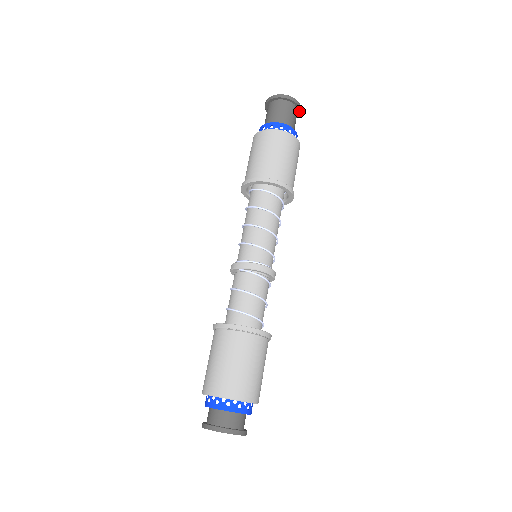
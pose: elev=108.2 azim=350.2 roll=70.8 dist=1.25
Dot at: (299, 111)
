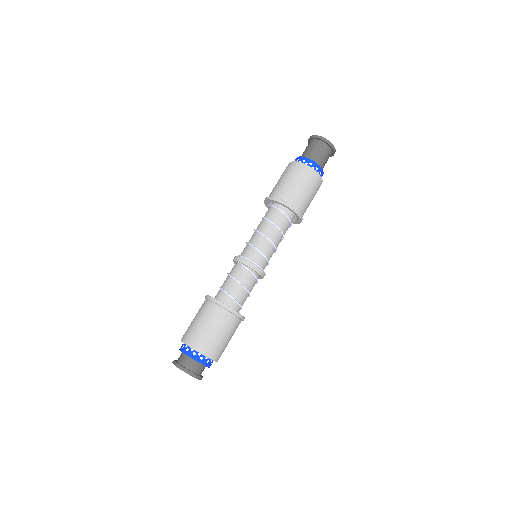
Dot at: (333, 153)
